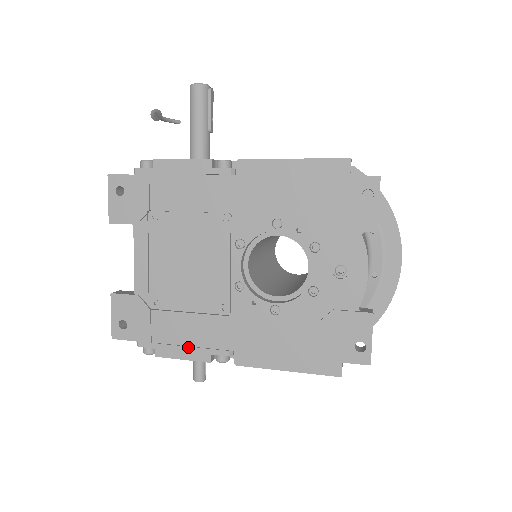
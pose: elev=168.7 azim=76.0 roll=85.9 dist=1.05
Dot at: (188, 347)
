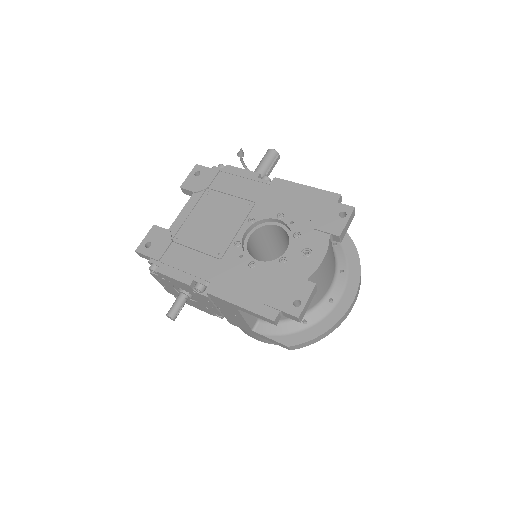
Dot at: (181, 271)
